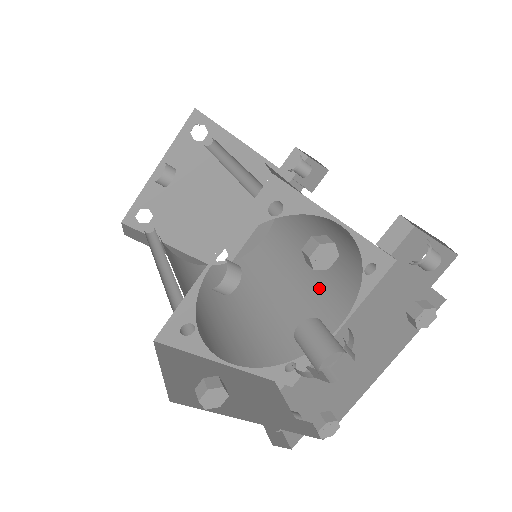
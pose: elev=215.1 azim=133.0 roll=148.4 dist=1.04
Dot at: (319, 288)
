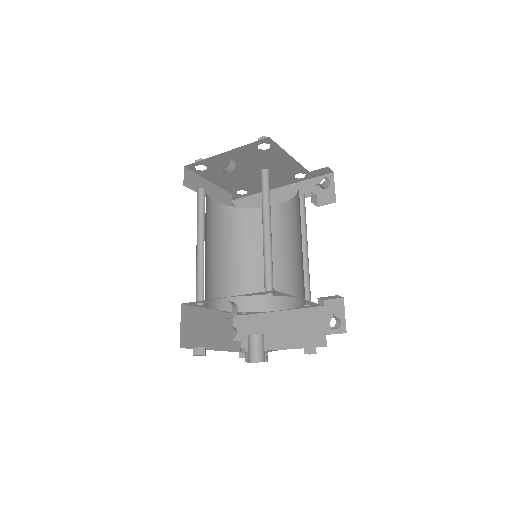
Dot at: (282, 279)
